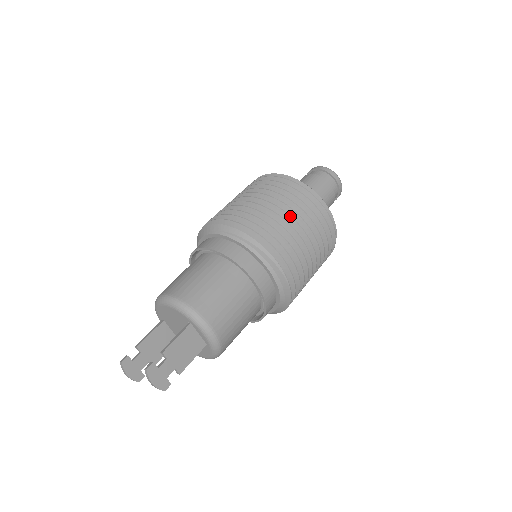
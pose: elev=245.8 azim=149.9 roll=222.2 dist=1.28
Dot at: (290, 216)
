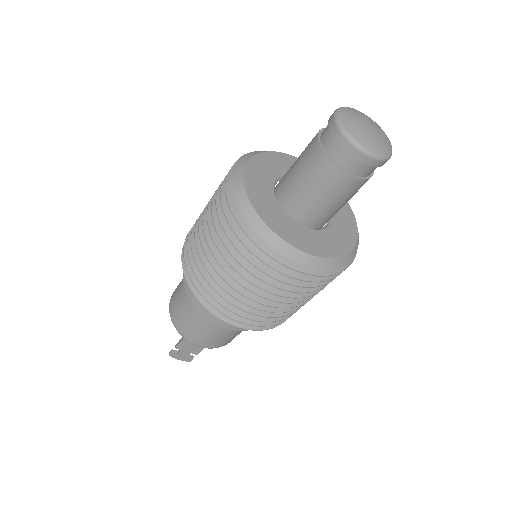
Dot at: (234, 280)
